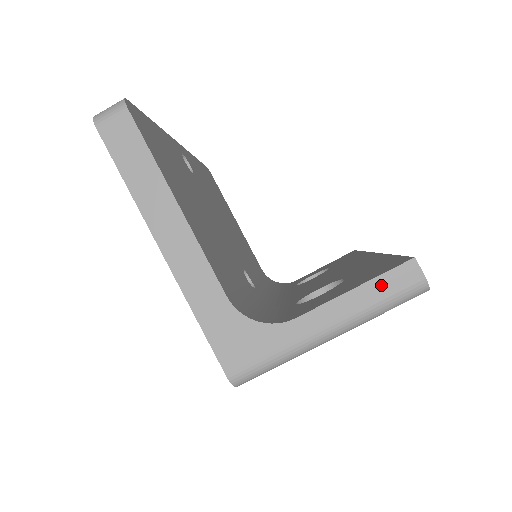
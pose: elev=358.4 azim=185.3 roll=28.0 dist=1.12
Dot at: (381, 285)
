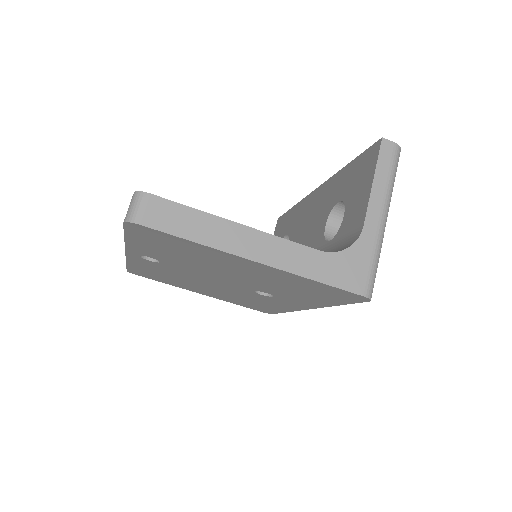
Dot at: (382, 166)
